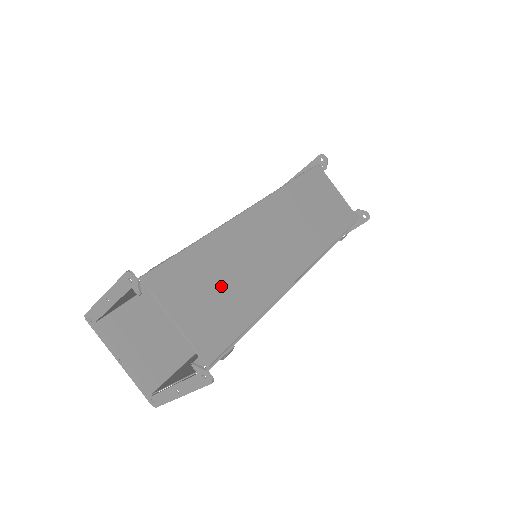
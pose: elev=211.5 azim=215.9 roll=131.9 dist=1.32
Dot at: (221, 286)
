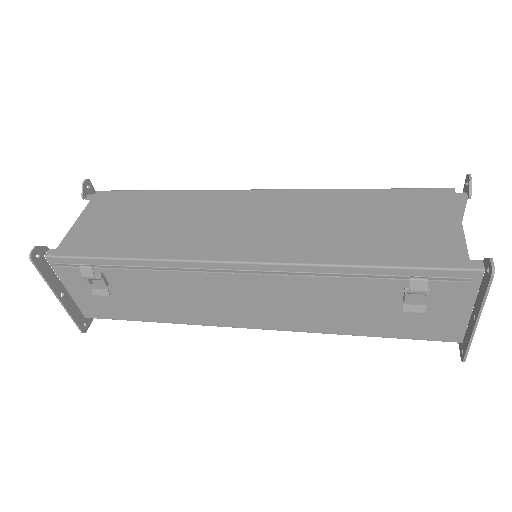
Dot at: (137, 222)
